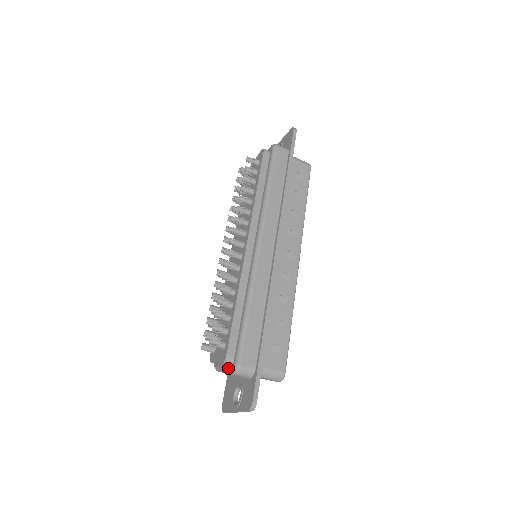
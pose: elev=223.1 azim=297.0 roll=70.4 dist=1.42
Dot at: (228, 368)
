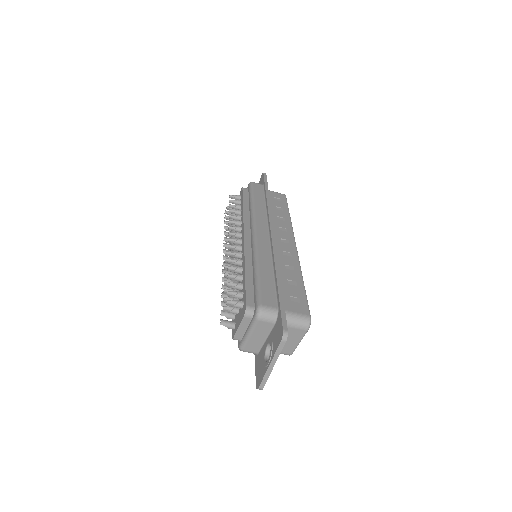
Dot at: (251, 321)
